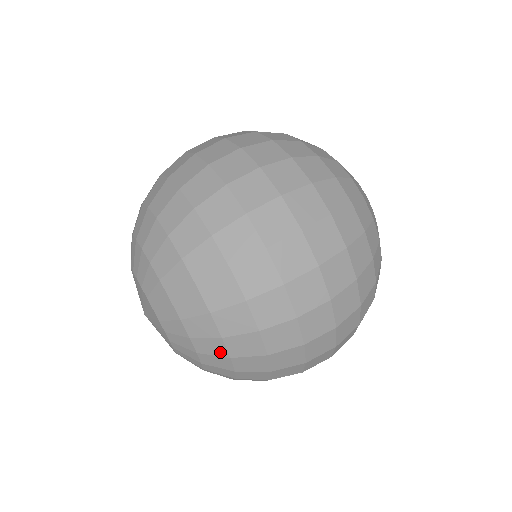
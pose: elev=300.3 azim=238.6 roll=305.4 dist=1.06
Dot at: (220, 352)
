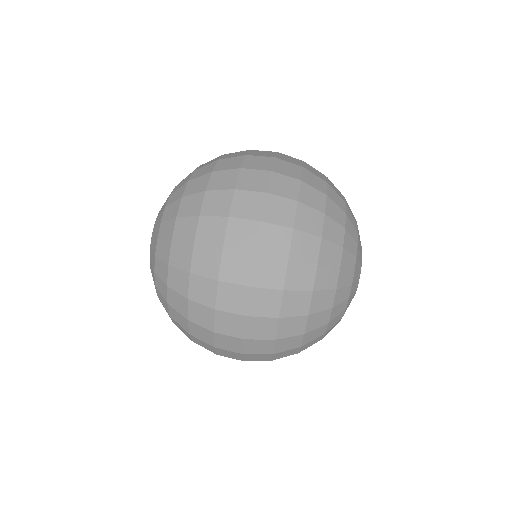
Dot at: occluded
